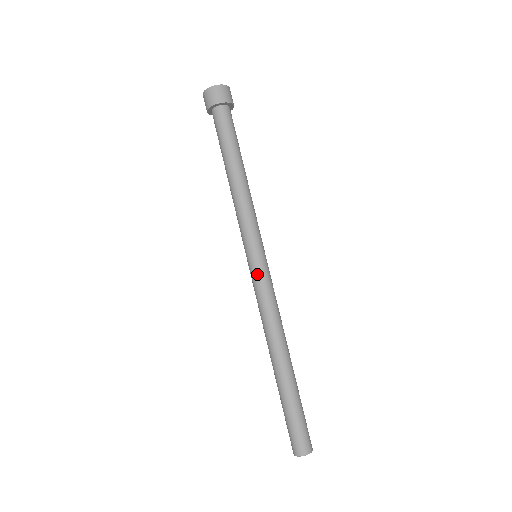
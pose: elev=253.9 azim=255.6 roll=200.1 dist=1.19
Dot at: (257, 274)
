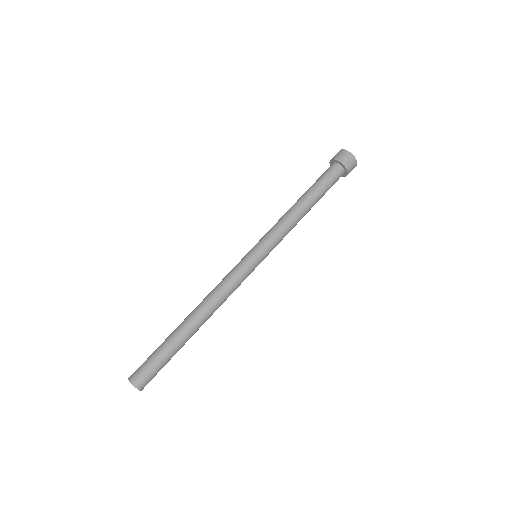
Dot at: (245, 264)
